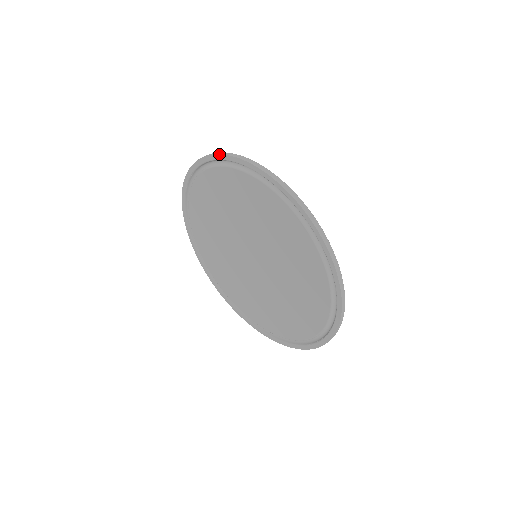
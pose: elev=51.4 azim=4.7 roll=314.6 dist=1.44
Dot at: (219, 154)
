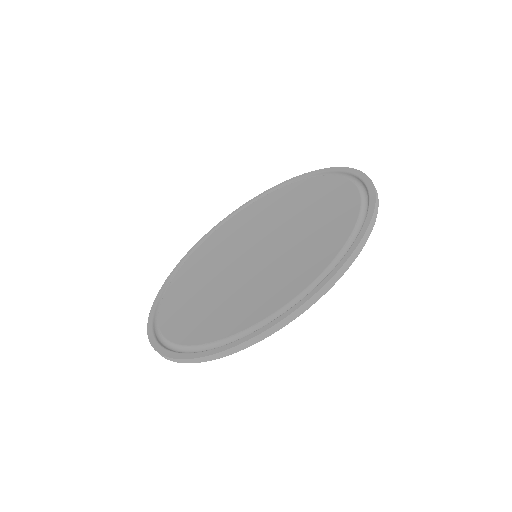
Dot at: (333, 167)
